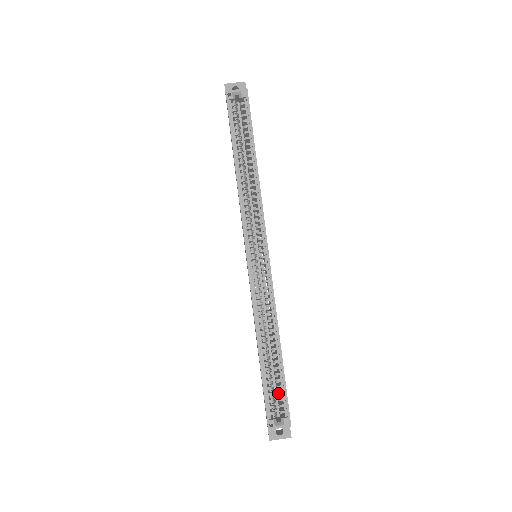
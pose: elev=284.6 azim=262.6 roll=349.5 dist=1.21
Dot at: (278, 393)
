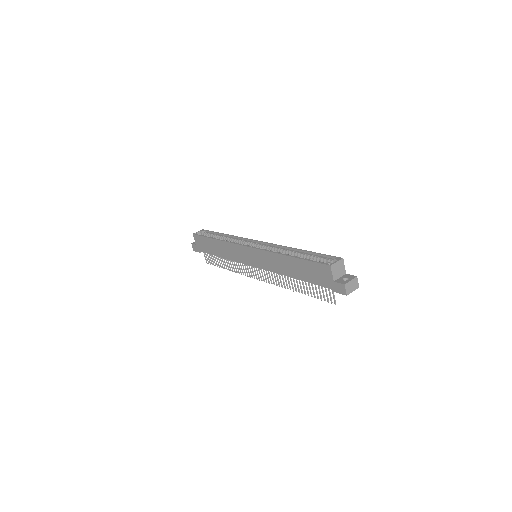
Dot at: (320, 259)
